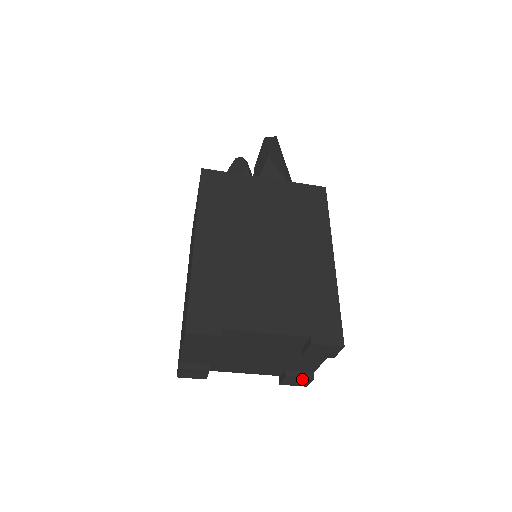
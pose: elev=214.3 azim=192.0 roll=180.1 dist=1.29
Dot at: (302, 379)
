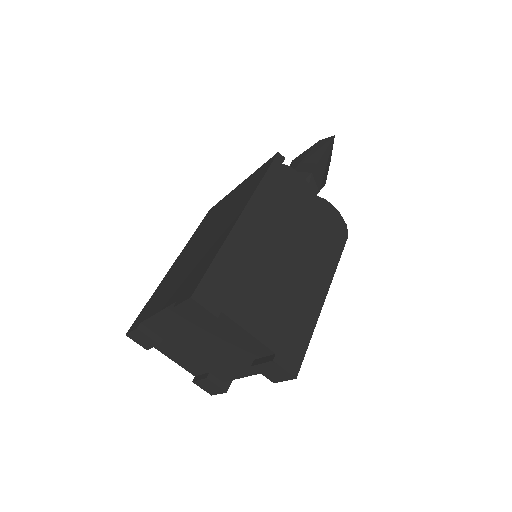
Dot at: (269, 366)
